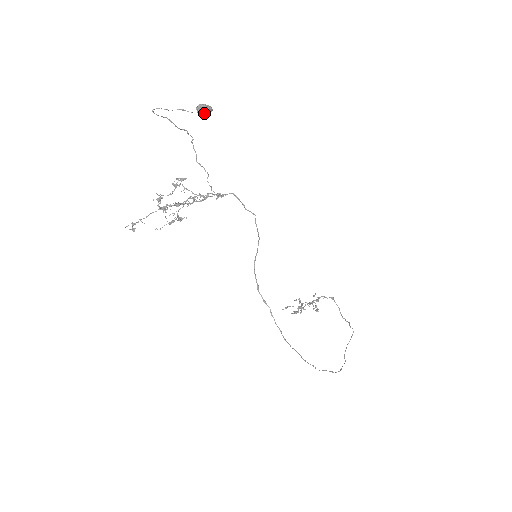
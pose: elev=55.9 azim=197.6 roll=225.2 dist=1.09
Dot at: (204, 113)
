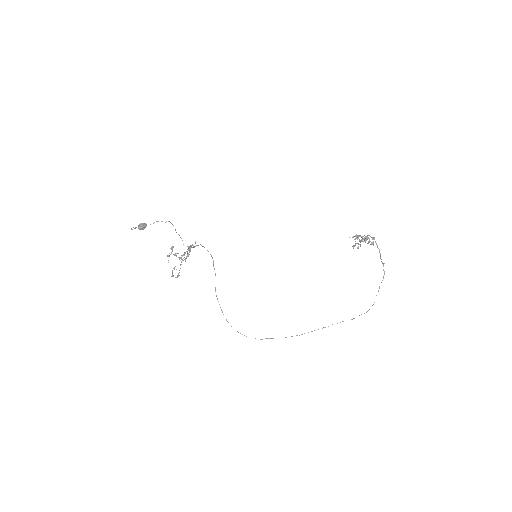
Dot at: (143, 229)
